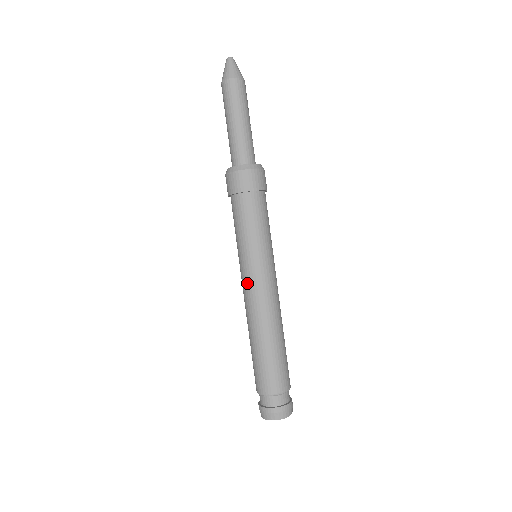
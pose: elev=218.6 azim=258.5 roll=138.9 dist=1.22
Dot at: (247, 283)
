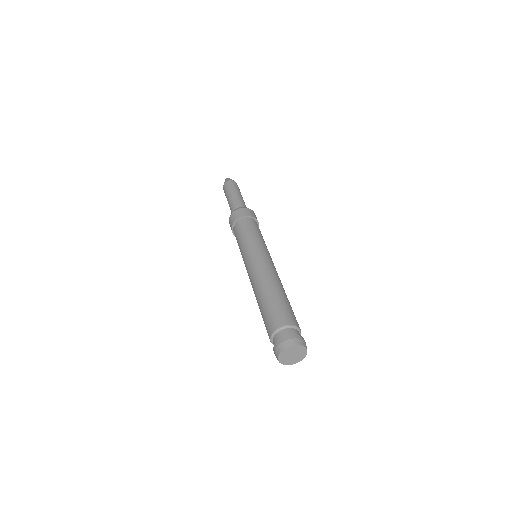
Dot at: (251, 263)
